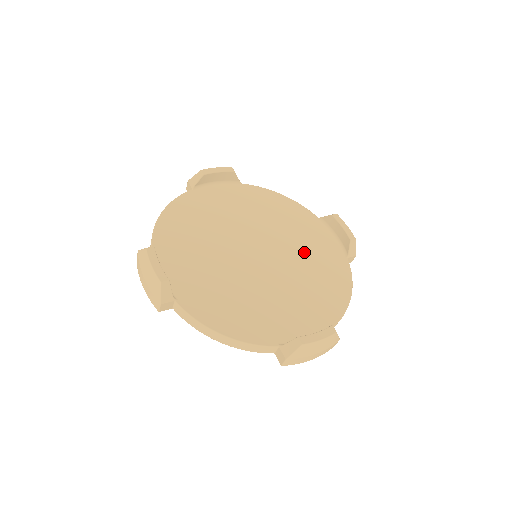
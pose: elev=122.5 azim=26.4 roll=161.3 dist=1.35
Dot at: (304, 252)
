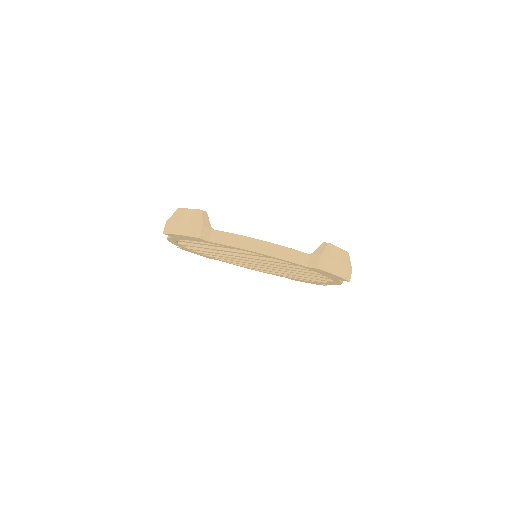
Dot at: occluded
